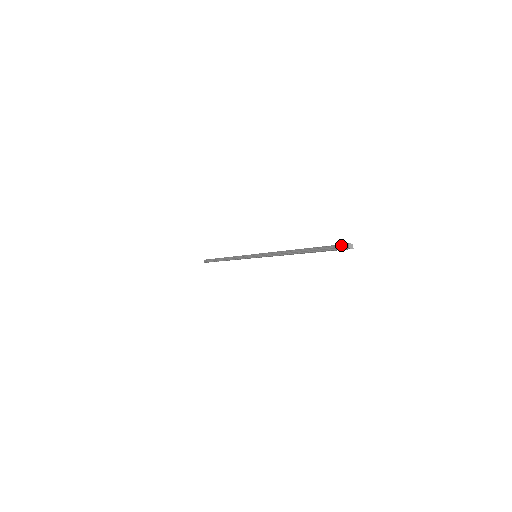
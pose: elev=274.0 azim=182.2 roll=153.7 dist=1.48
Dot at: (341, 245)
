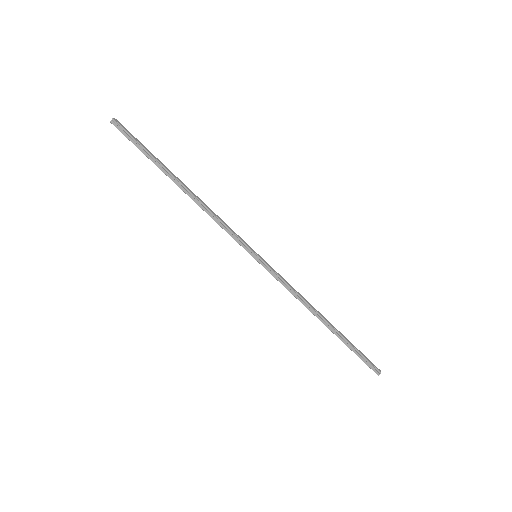
Dot at: (375, 368)
